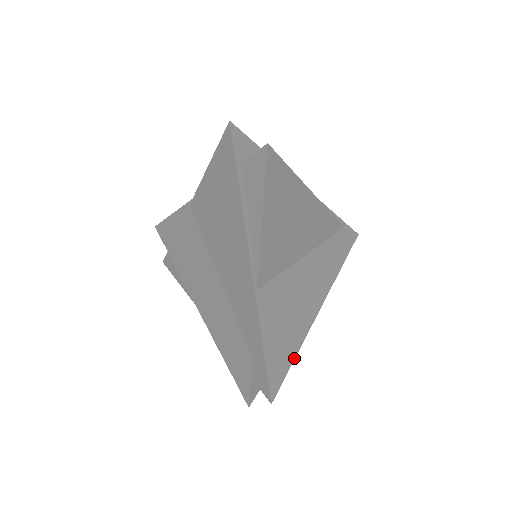
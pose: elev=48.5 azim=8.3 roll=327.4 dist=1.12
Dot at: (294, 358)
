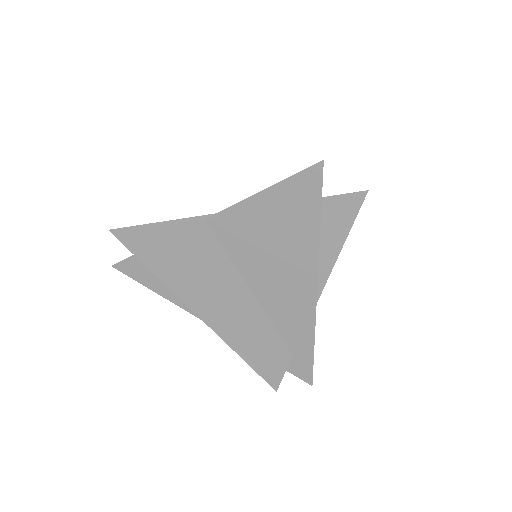
Dot at: occluded
